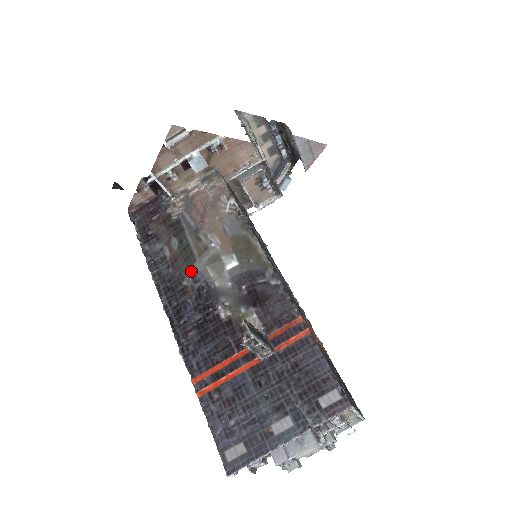
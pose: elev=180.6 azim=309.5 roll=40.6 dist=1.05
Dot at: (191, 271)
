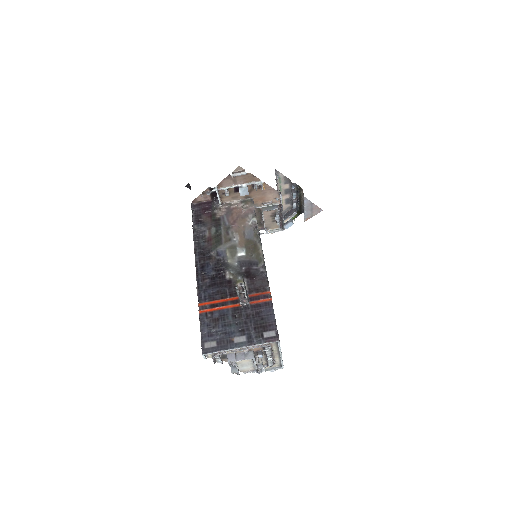
Dot at: (217, 249)
